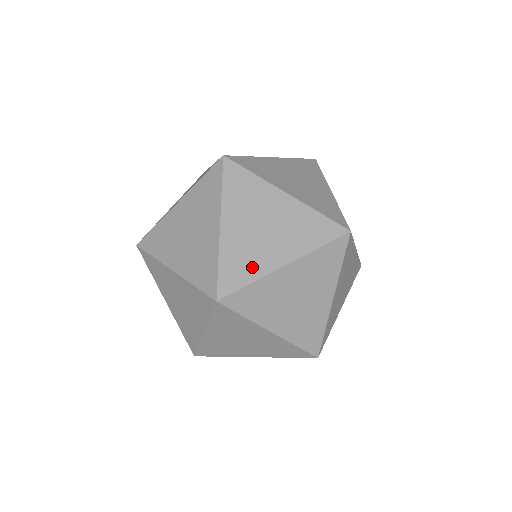
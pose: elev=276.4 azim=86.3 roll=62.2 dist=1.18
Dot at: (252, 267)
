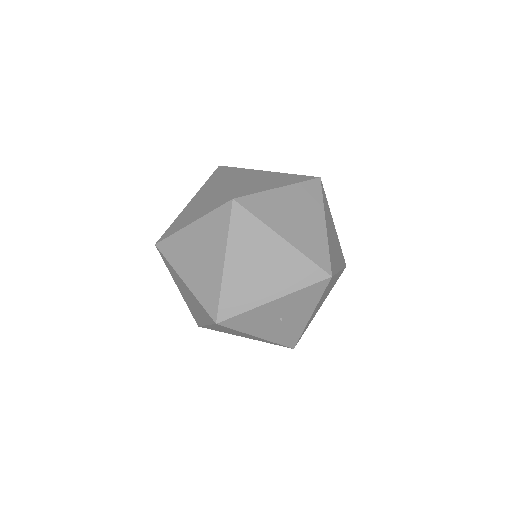
Dot at: (247, 299)
